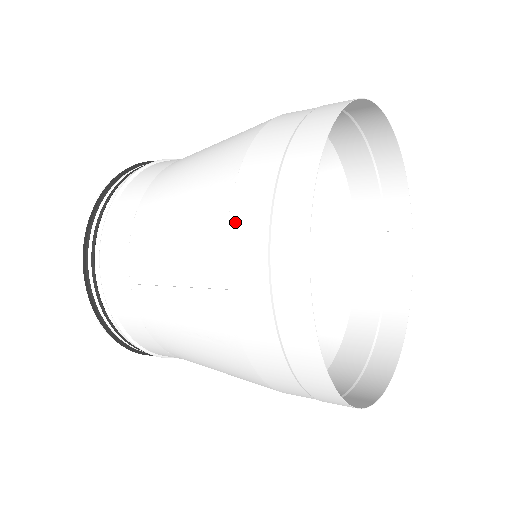
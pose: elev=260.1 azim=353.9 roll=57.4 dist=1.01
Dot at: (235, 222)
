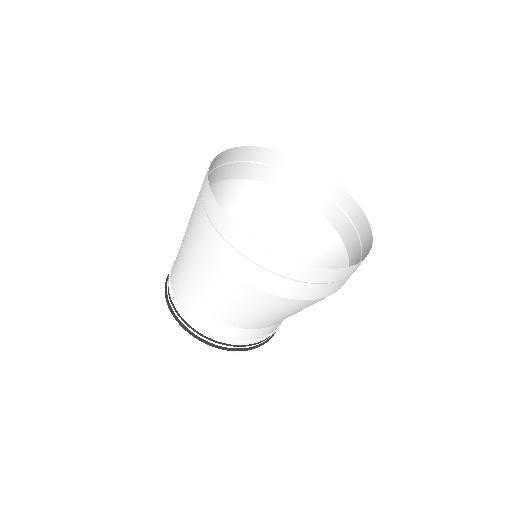
Dot at: (195, 207)
